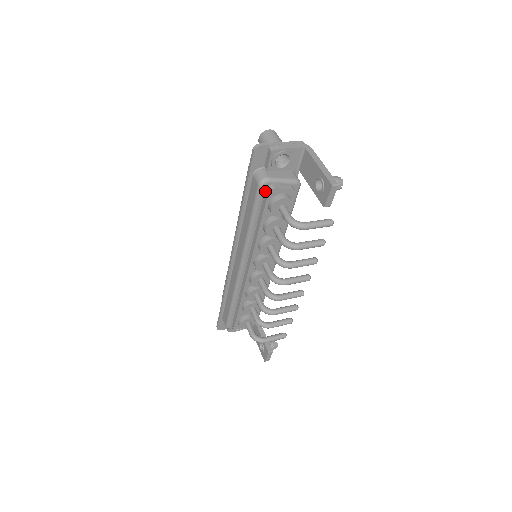
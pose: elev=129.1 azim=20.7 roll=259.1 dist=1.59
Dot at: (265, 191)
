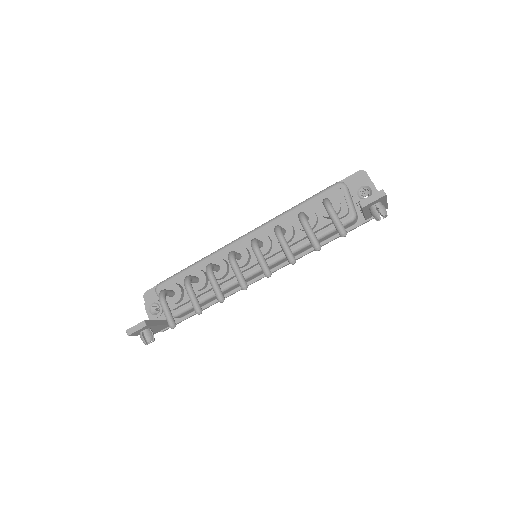
Dot at: (334, 191)
